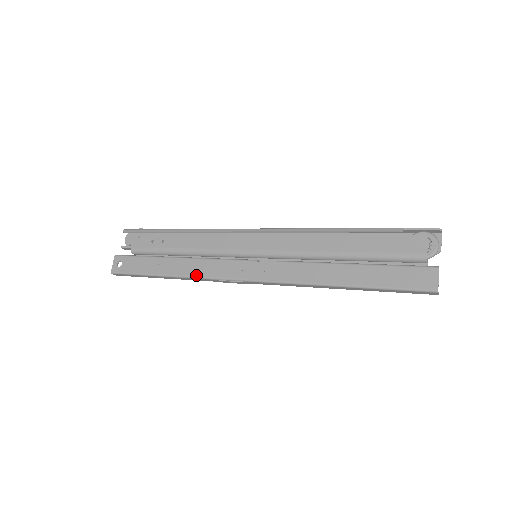
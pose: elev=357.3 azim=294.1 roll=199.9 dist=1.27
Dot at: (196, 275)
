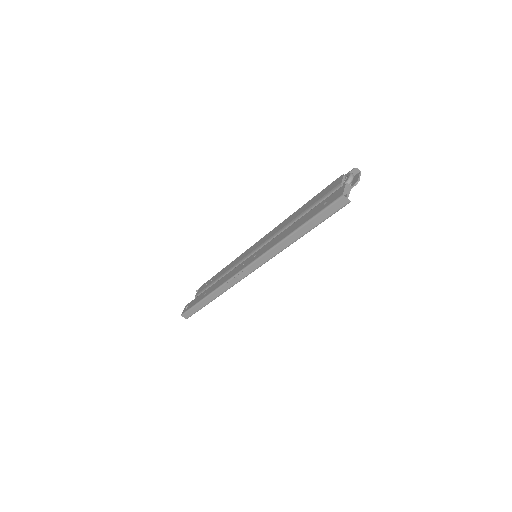
Dot at: (220, 285)
